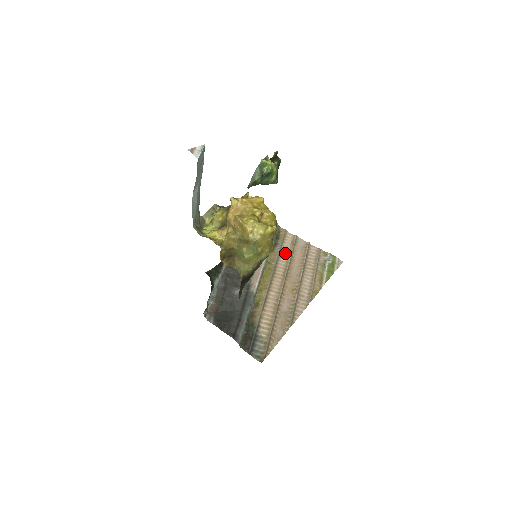
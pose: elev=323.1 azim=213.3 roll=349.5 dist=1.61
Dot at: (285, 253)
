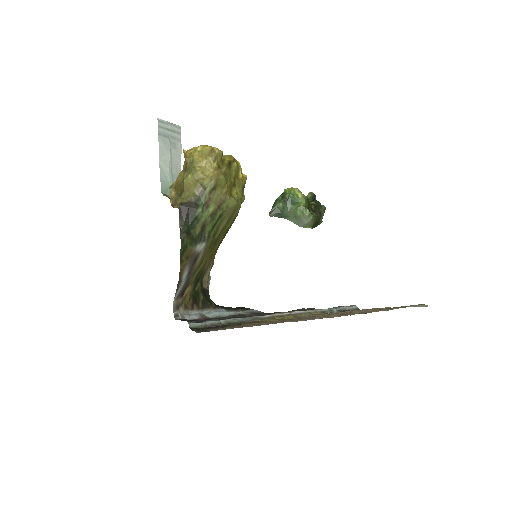
Dot at: occluded
